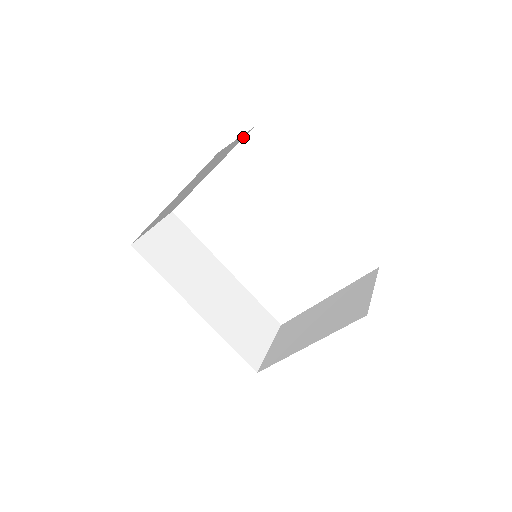
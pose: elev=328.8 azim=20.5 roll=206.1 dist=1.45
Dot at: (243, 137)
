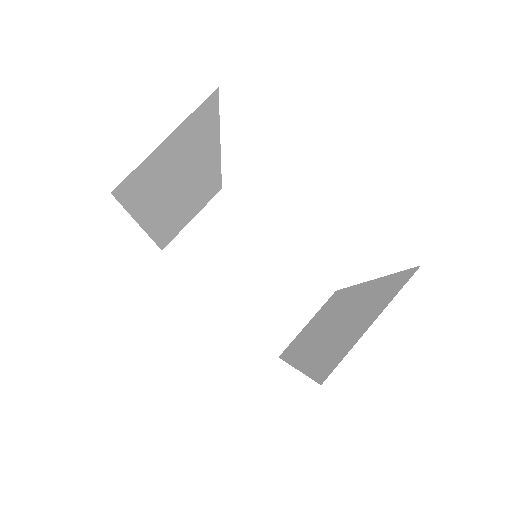
Dot at: occluded
